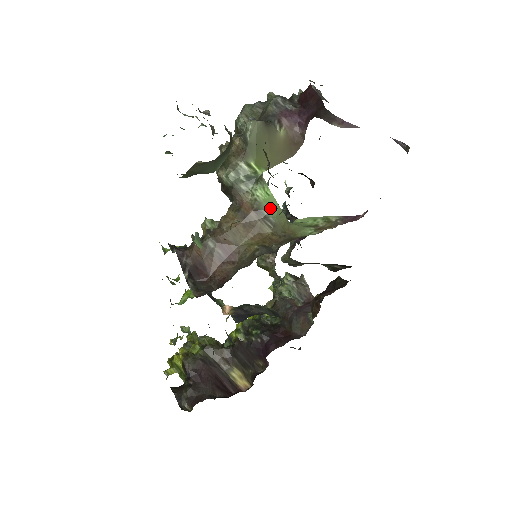
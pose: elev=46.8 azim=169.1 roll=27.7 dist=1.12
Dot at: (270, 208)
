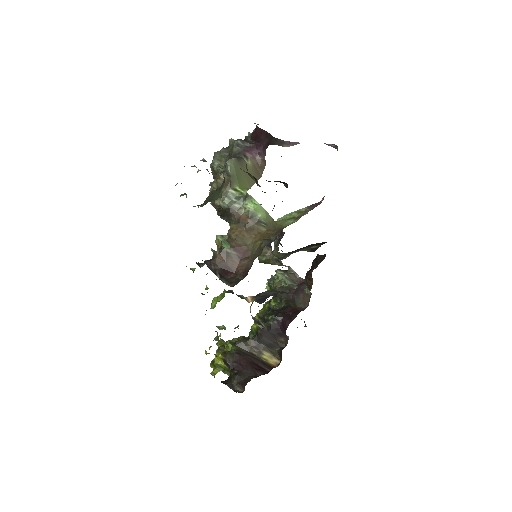
Dot at: (260, 214)
